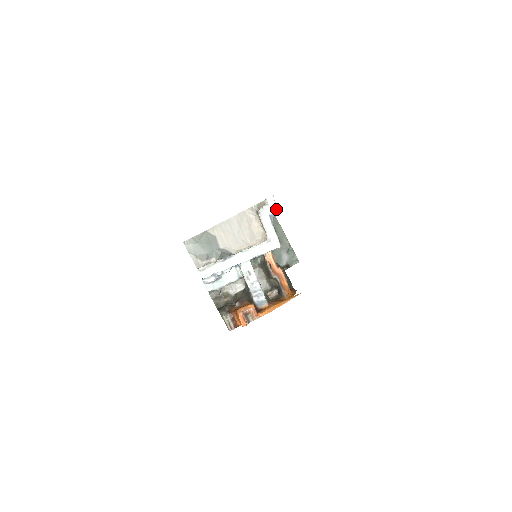
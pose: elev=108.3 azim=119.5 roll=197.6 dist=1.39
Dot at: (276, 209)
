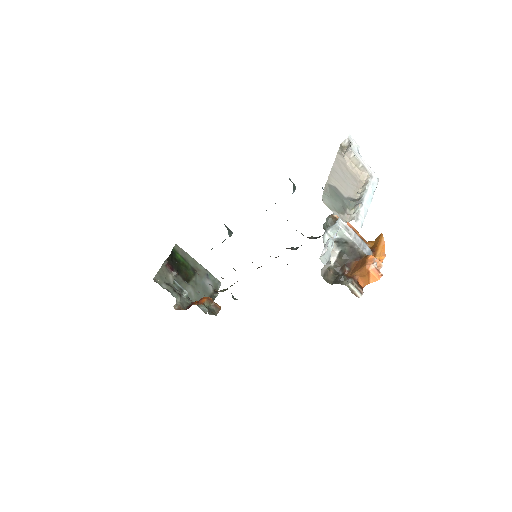
Dot at: (358, 146)
